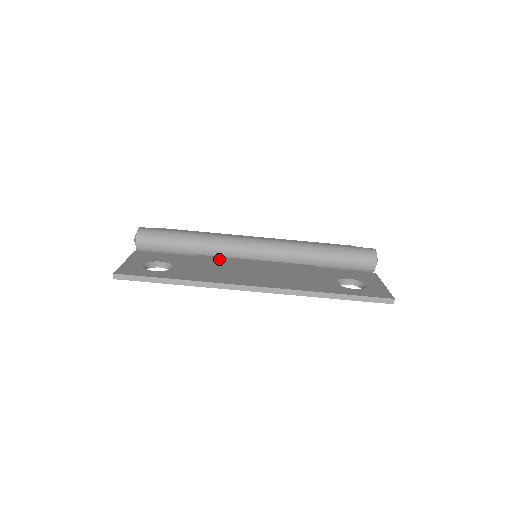
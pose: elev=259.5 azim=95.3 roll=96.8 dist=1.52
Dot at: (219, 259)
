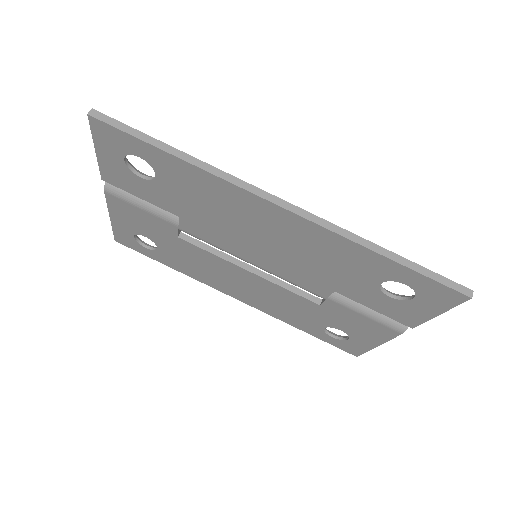
Dot at: occluded
